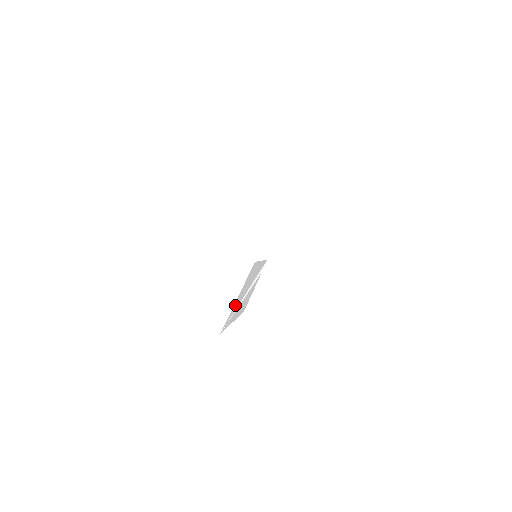
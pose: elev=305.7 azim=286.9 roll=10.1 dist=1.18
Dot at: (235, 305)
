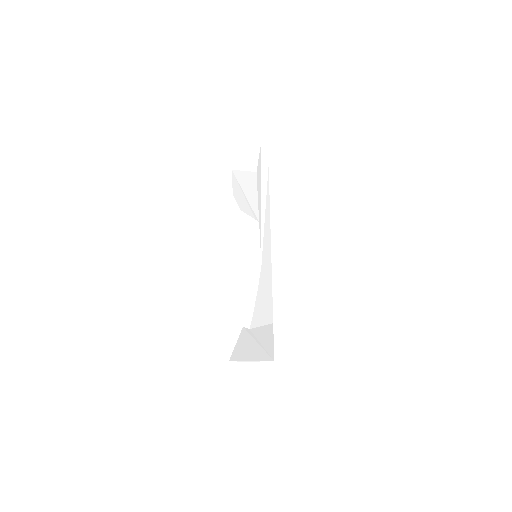
Dot at: (257, 355)
